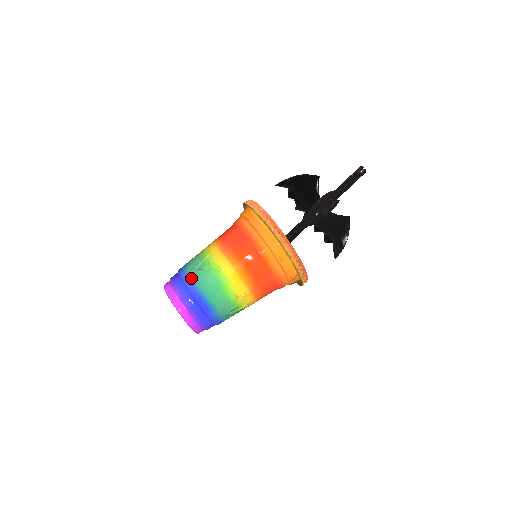
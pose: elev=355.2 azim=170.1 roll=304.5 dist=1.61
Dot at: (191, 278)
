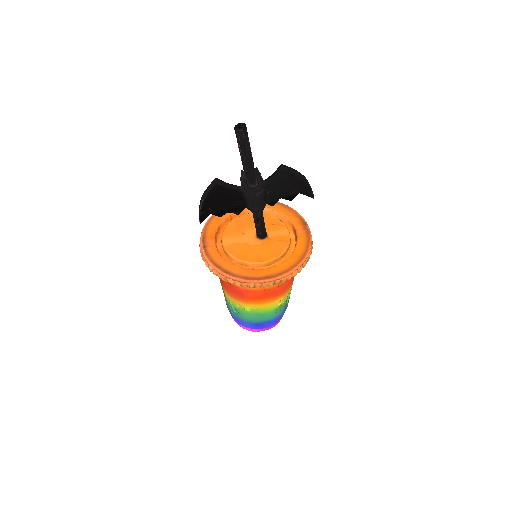
Dot at: (240, 319)
